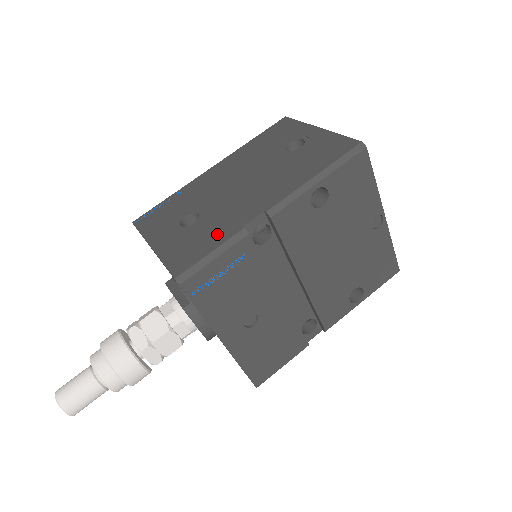
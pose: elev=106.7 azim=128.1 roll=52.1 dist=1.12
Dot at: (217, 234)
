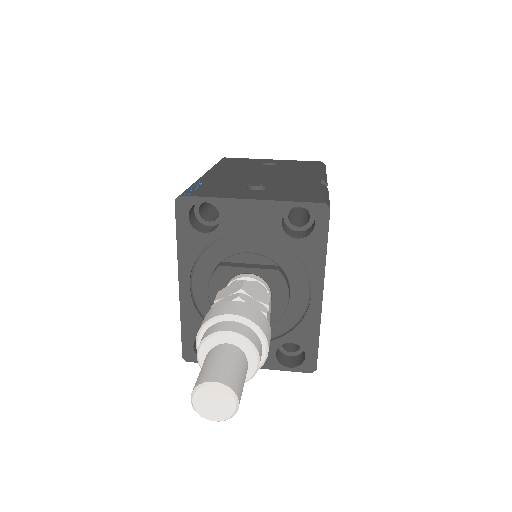
Dot at: (308, 188)
